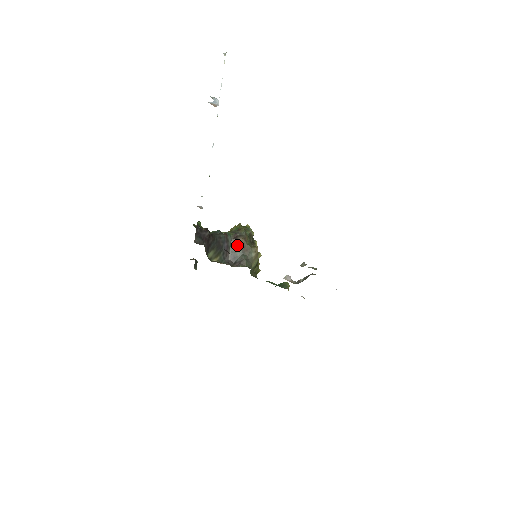
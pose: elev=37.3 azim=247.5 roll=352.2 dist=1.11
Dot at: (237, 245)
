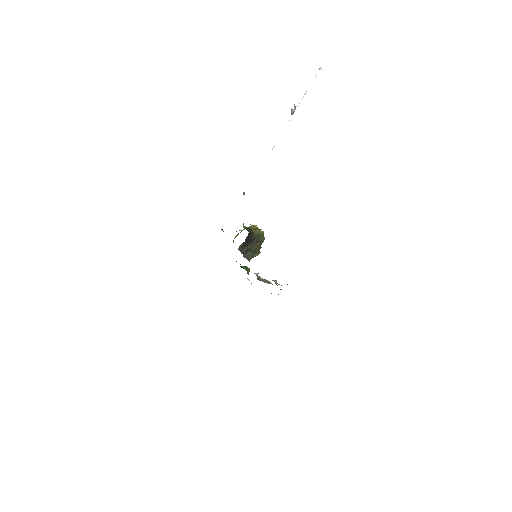
Dot at: (254, 246)
